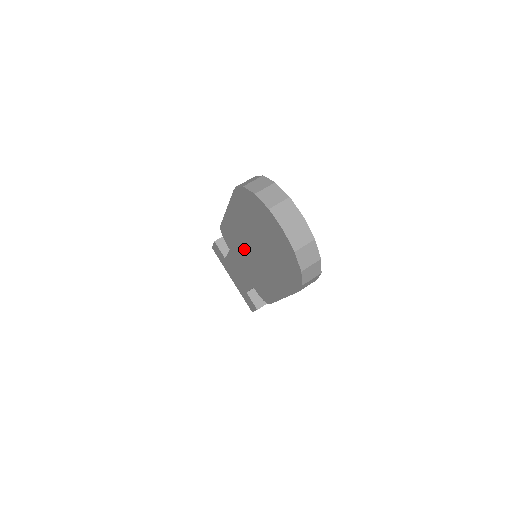
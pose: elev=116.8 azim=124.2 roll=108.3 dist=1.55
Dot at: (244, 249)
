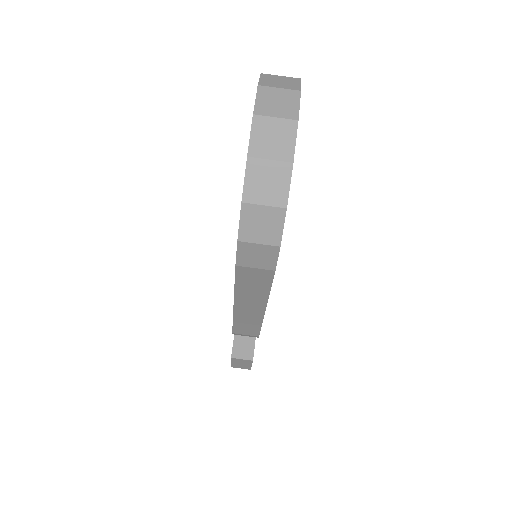
Dot at: occluded
